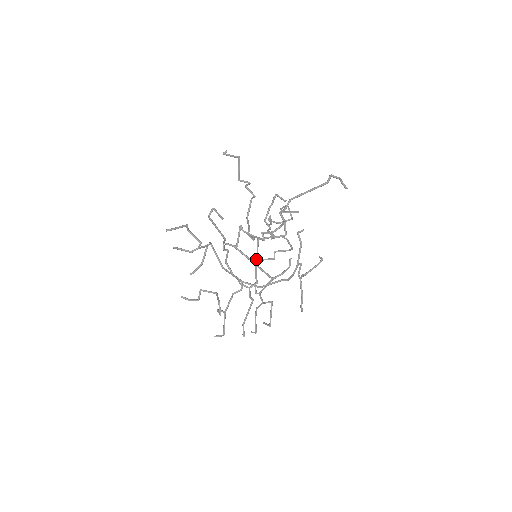
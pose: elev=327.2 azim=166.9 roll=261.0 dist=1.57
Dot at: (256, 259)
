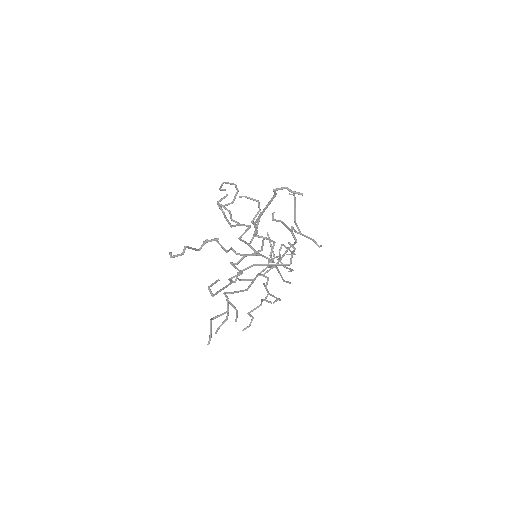
Dot at: (252, 249)
